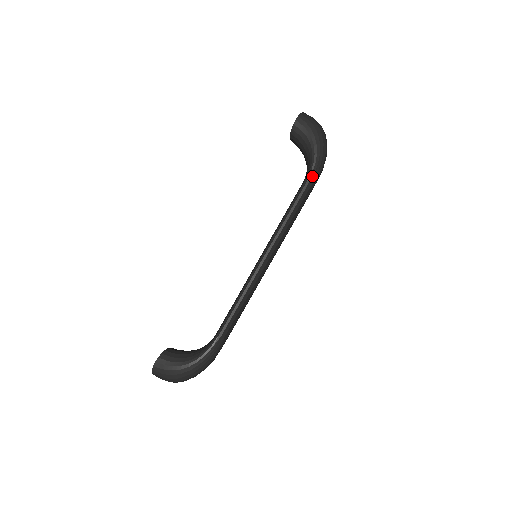
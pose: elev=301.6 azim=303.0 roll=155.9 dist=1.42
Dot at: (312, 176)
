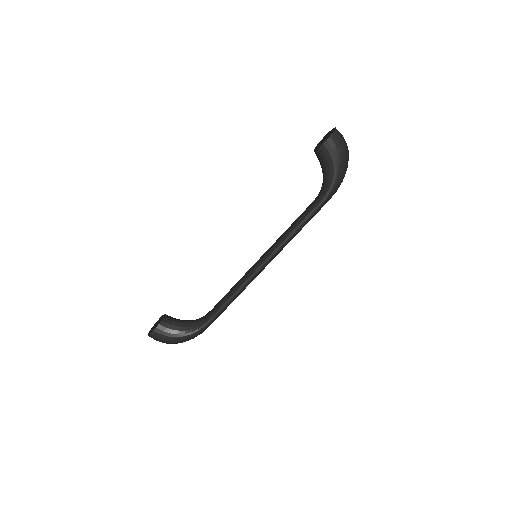
Dot at: (326, 201)
